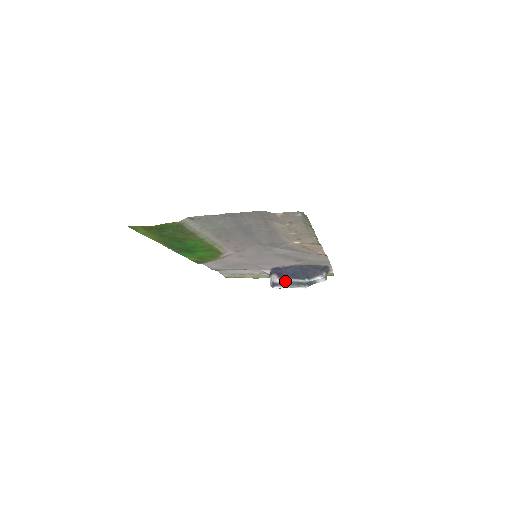
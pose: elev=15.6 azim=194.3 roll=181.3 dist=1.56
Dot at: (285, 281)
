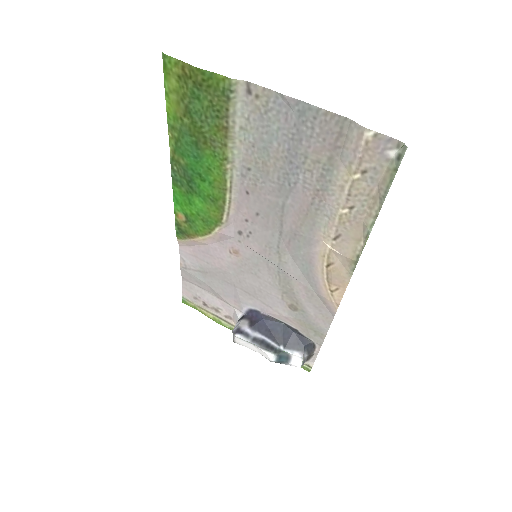
Dot at: (255, 334)
